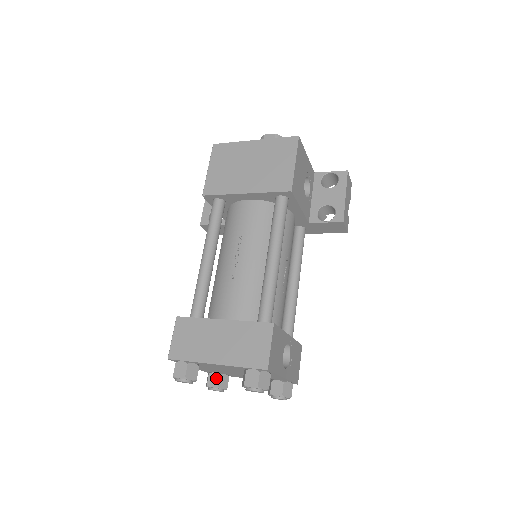
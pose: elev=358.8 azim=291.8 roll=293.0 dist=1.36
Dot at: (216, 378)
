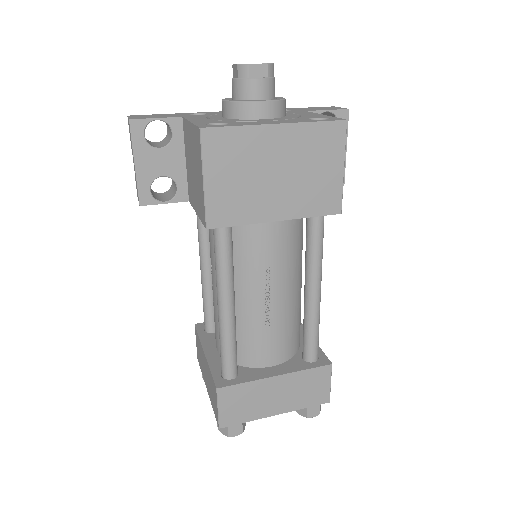
Dot at: occluded
